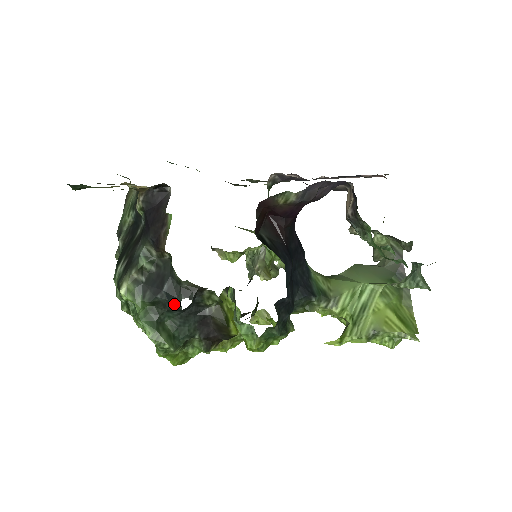
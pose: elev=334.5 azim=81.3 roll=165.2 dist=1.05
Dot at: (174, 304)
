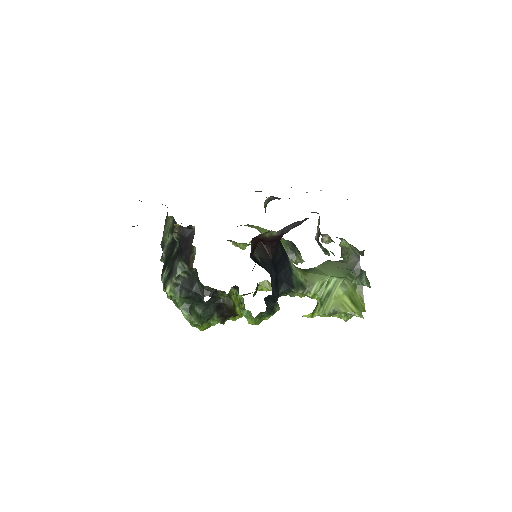
Dot at: (200, 299)
